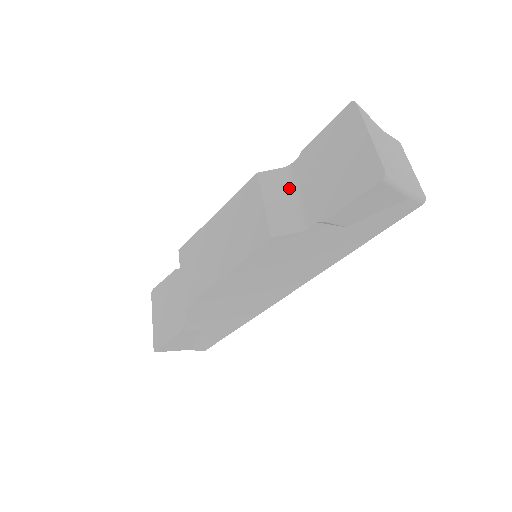
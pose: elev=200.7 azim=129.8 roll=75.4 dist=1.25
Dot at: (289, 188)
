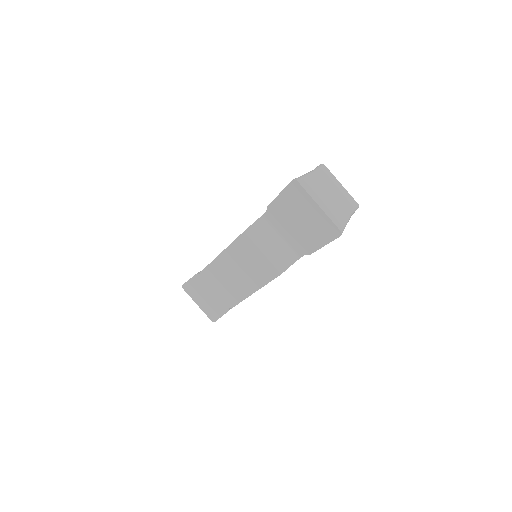
Dot at: (271, 234)
